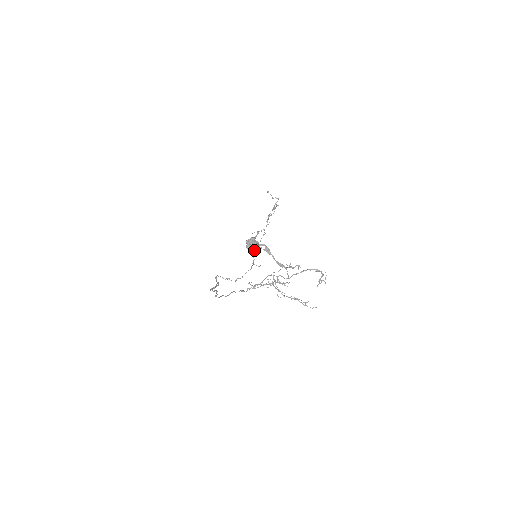
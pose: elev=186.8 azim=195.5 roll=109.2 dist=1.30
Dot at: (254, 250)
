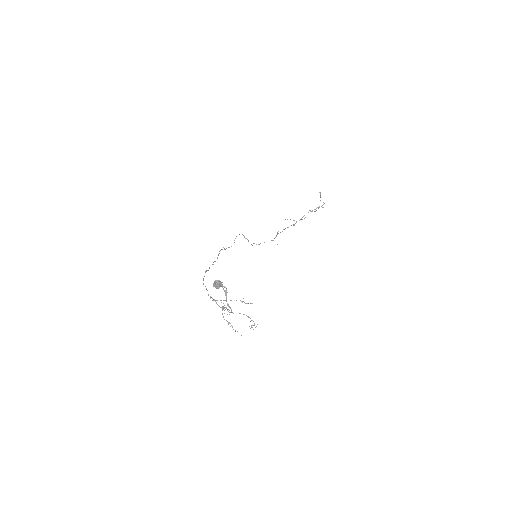
Dot at: (217, 288)
